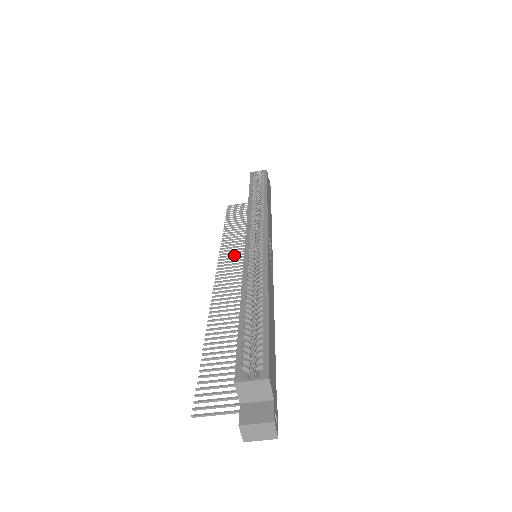
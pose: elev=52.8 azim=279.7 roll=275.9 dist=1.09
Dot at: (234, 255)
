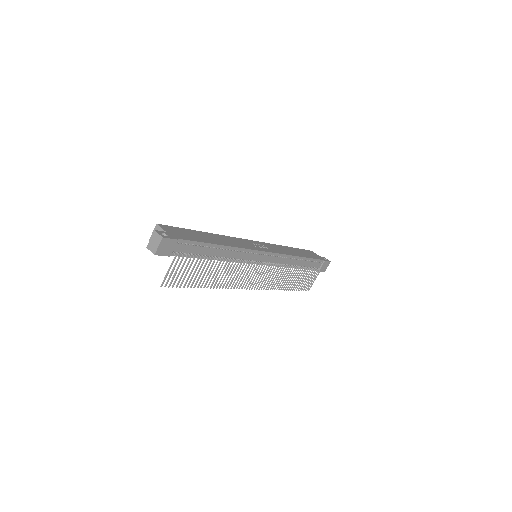
Dot at: (270, 280)
